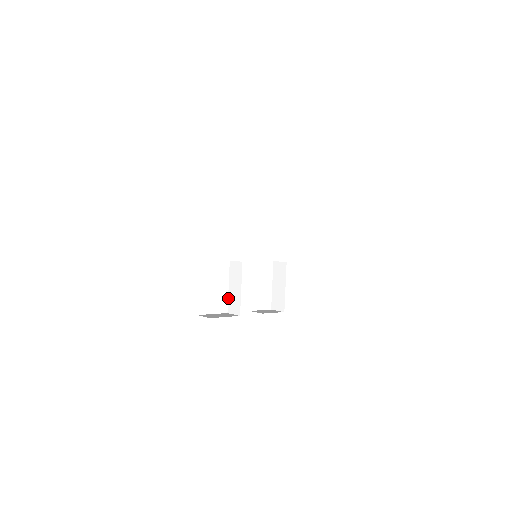
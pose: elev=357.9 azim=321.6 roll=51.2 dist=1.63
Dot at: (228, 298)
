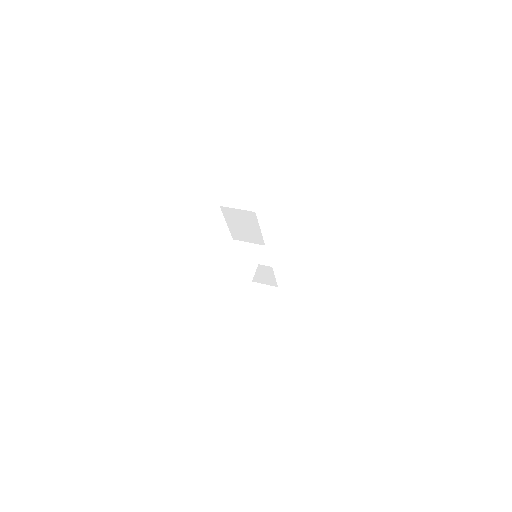
Dot at: (212, 292)
